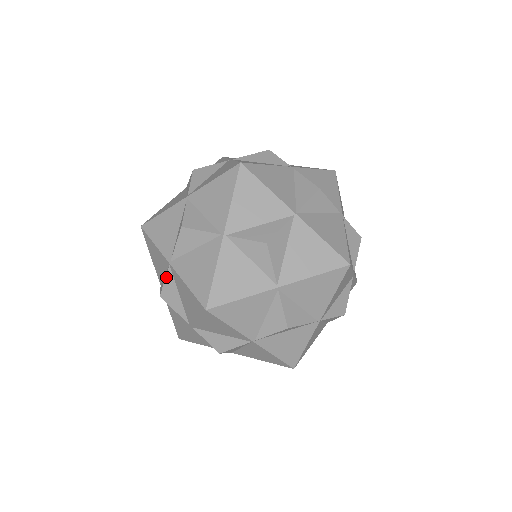
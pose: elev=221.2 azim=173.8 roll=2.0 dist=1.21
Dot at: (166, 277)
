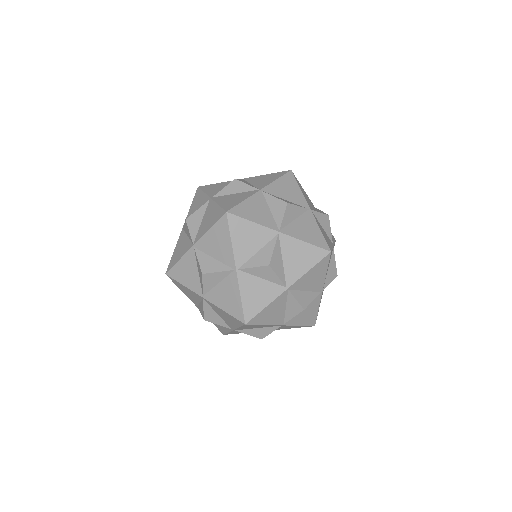
Dot at: occluded
